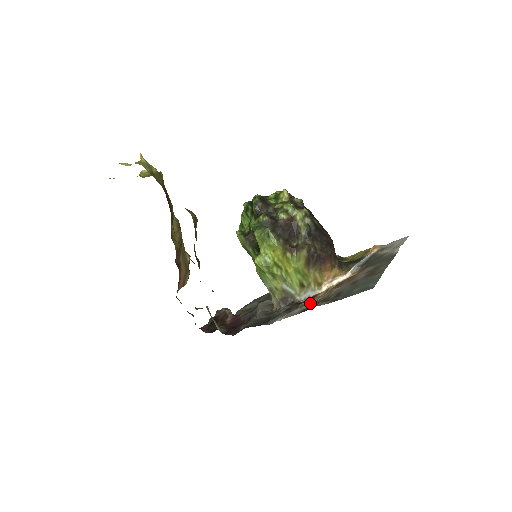
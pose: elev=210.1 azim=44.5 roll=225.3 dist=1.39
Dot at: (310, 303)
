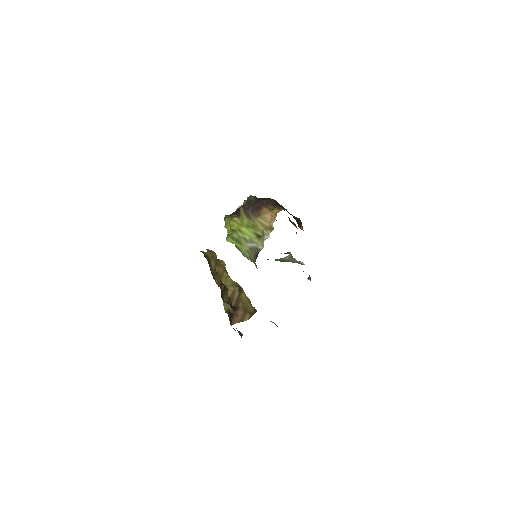
Dot at: occluded
